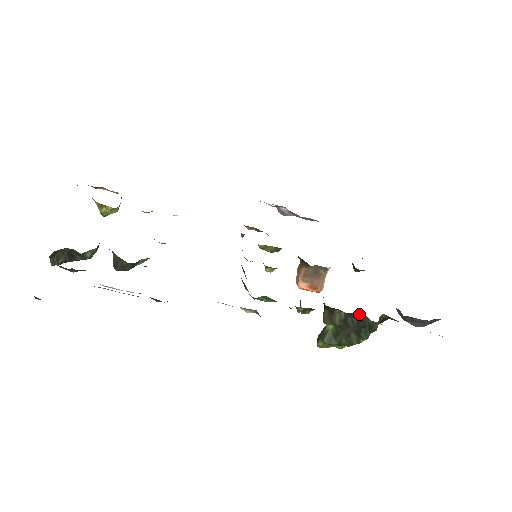
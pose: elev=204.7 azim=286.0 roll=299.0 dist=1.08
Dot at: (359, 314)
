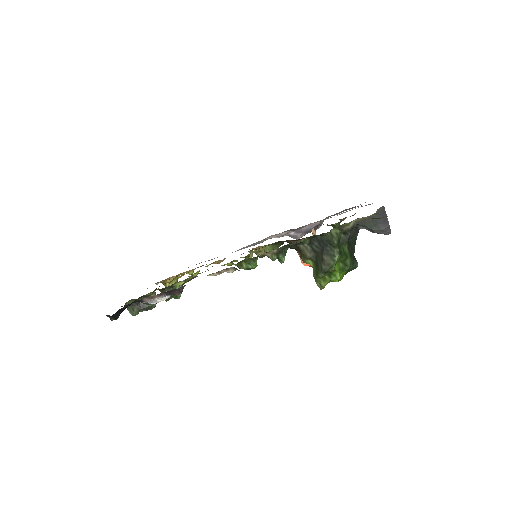
Dot at: (315, 238)
